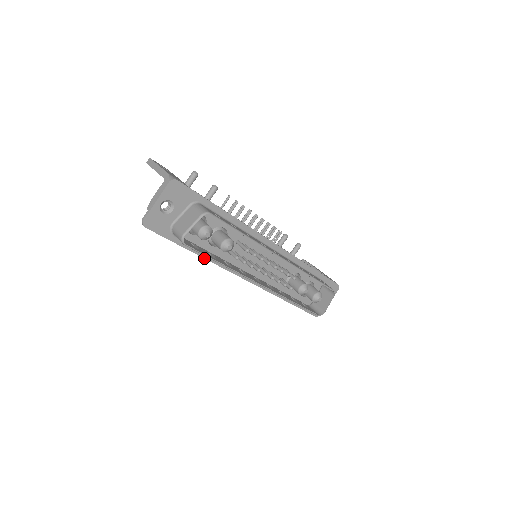
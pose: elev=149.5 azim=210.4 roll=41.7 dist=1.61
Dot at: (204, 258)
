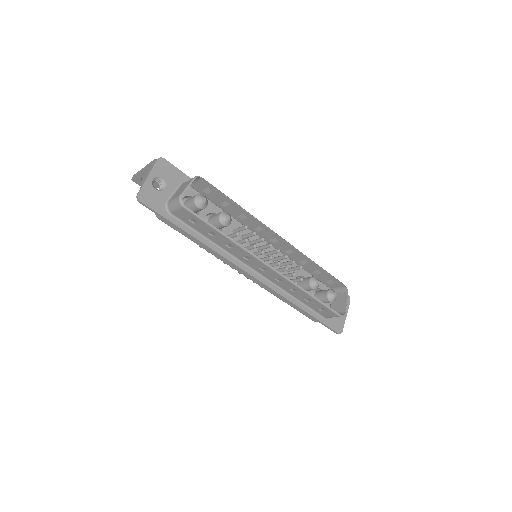
Dot at: (205, 245)
